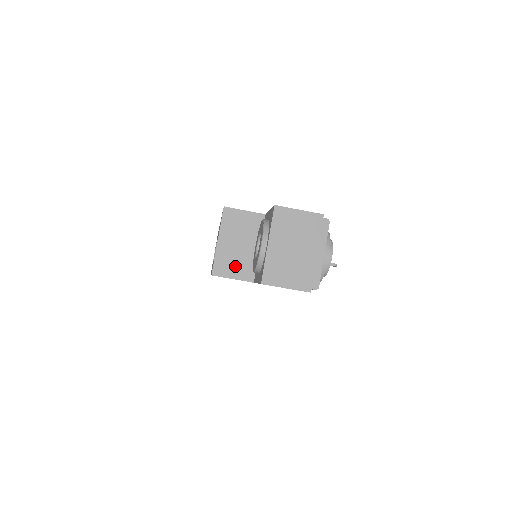
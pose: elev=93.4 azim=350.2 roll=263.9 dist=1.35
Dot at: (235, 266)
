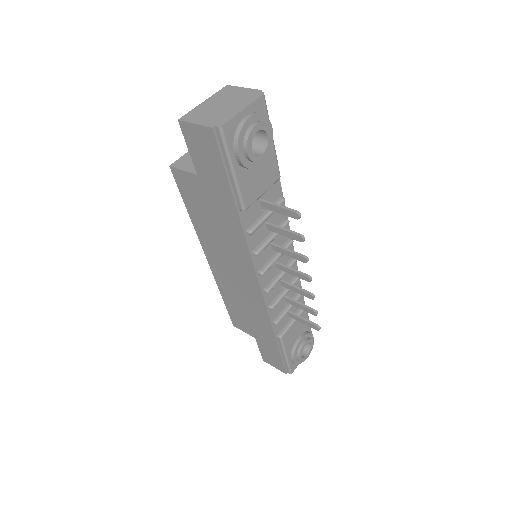
Dot at: (192, 163)
